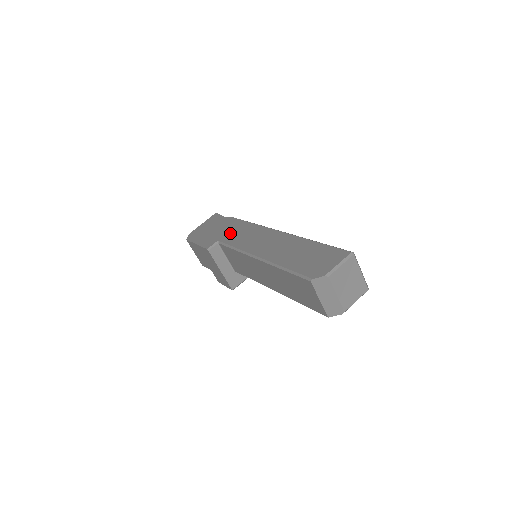
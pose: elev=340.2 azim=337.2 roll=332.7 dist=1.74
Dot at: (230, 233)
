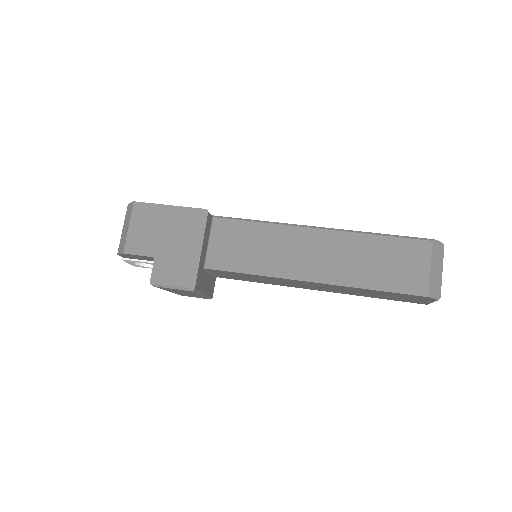
Dot at: occluded
